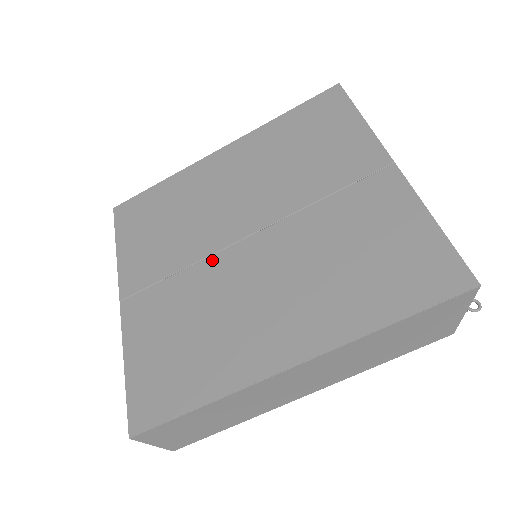
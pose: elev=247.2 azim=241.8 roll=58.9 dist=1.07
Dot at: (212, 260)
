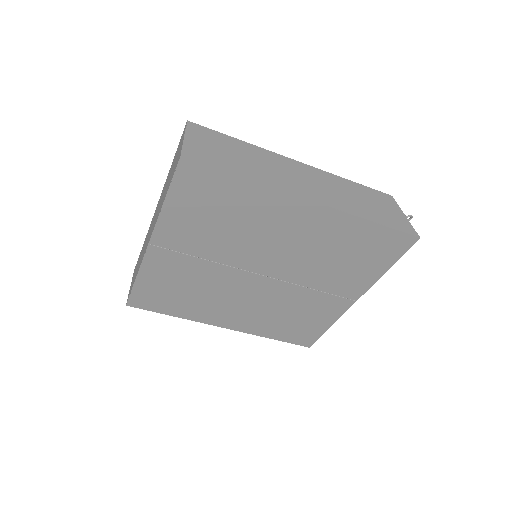
Dot at: (230, 270)
